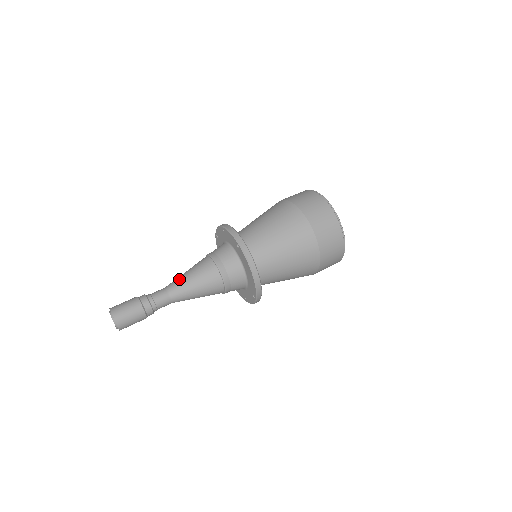
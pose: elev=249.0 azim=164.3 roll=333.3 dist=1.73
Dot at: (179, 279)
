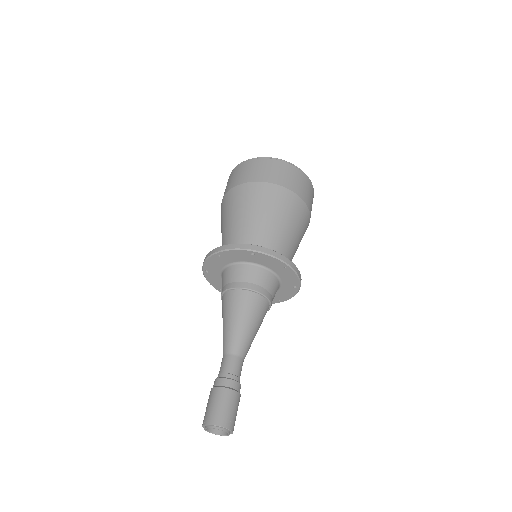
Dot at: (229, 334)
